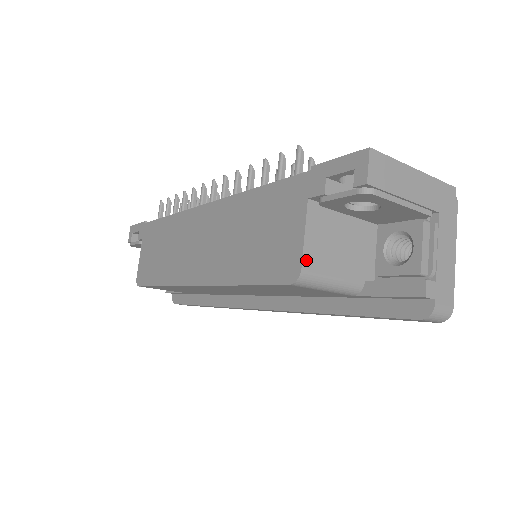
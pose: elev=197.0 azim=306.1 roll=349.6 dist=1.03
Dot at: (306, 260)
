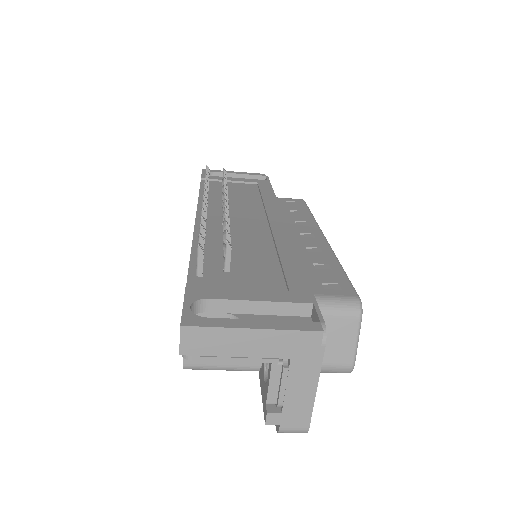
Dot at: occluded
